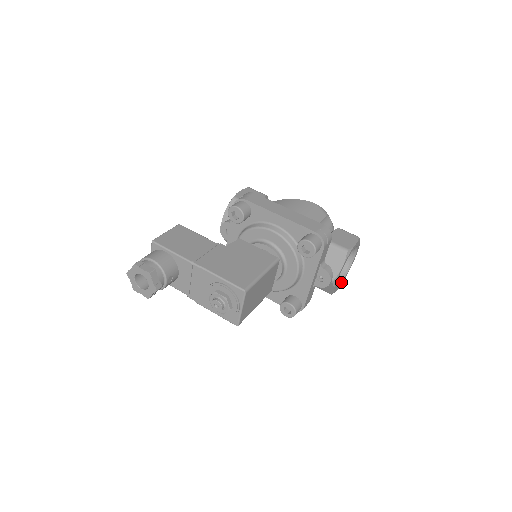
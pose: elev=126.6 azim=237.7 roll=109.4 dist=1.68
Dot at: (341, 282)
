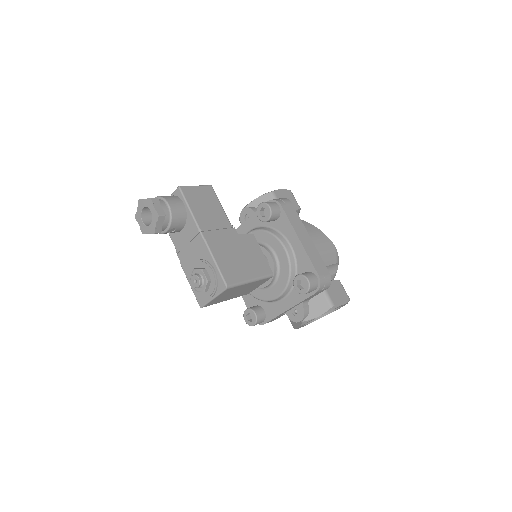
Dot at: (309, 323)
